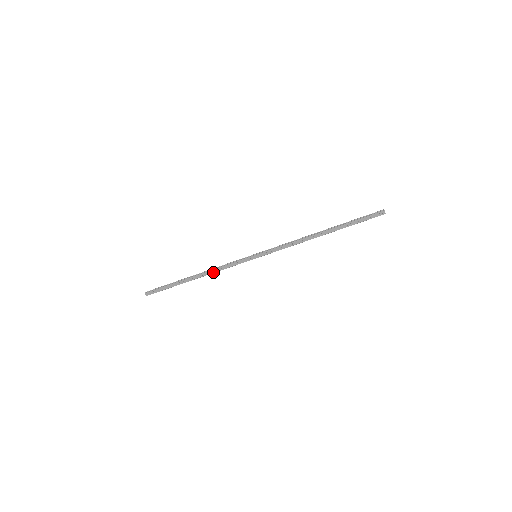
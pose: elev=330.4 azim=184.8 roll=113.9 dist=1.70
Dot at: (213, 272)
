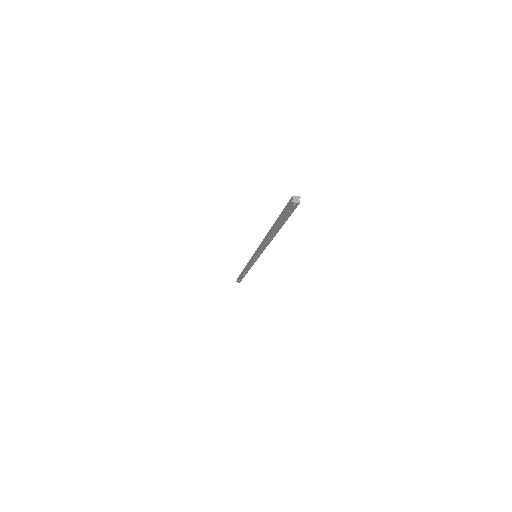
Dot at: (249, 269)
